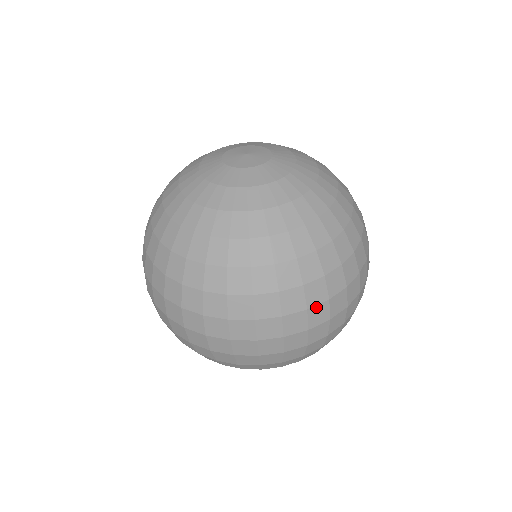
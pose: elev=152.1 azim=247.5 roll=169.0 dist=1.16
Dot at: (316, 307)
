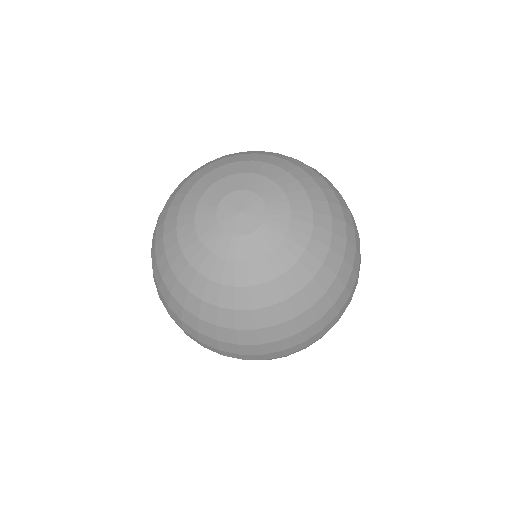
Dot at: (312, 337)
